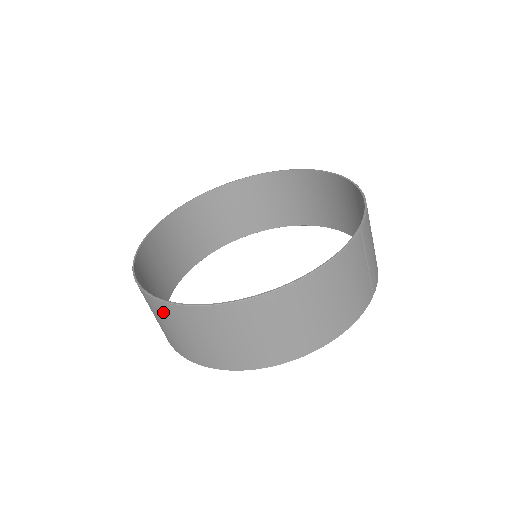
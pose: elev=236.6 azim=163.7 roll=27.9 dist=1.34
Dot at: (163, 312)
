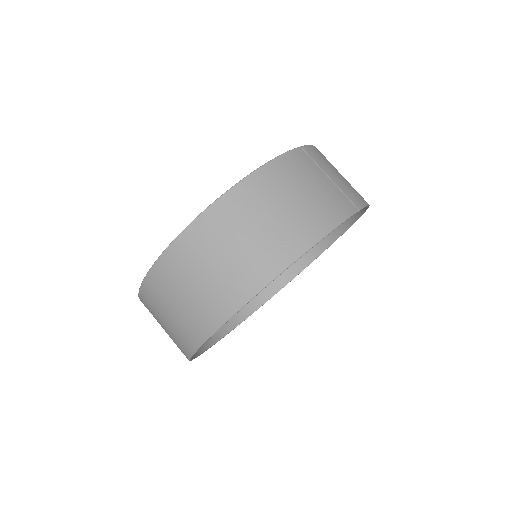
Dot at: (153, 295)
